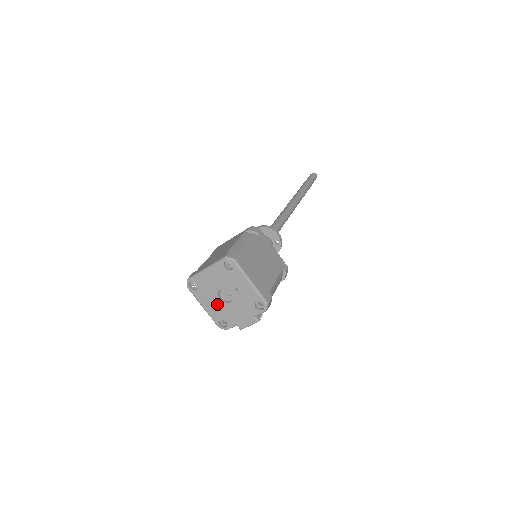
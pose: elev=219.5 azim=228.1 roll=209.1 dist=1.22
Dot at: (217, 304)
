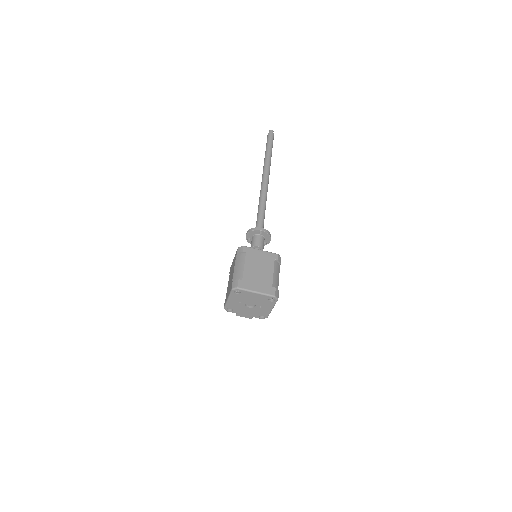
Dot at: (240, 304)
